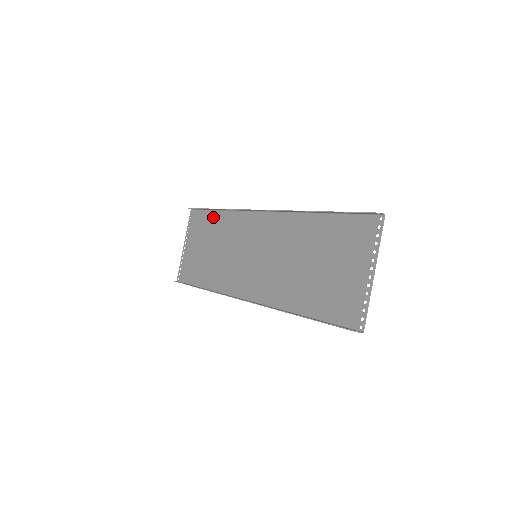
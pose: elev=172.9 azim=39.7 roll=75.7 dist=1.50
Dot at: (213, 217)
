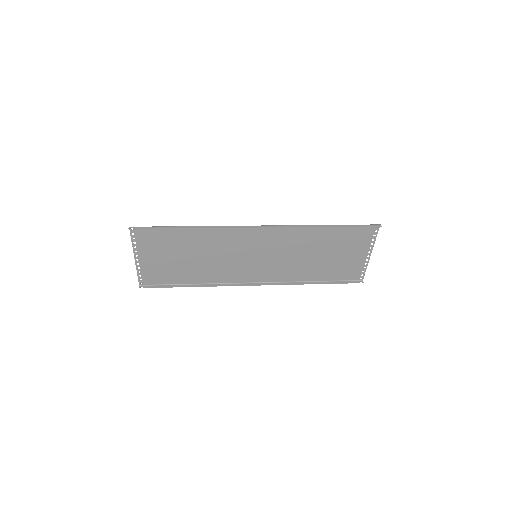
Dot at: (179, 233)
